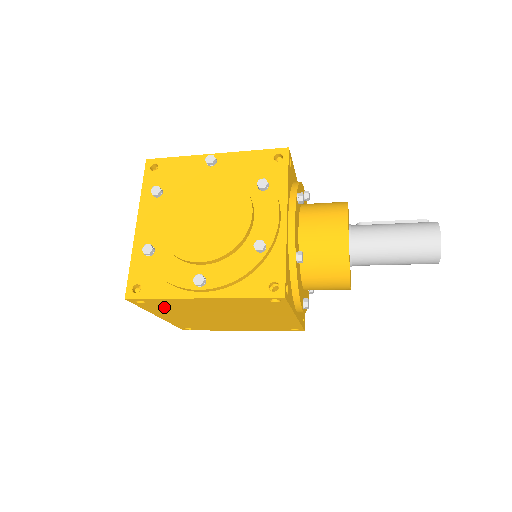
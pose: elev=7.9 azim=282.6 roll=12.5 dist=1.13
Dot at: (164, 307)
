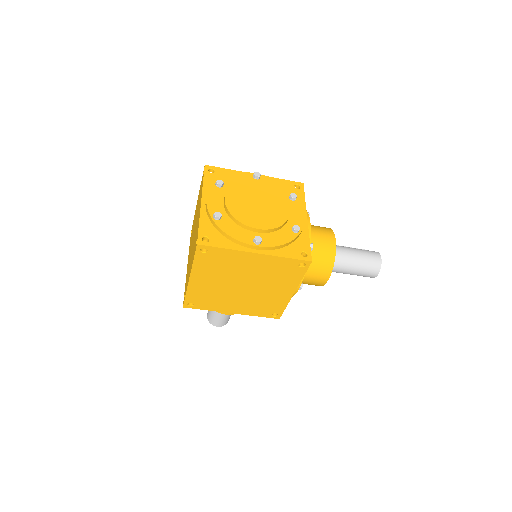
Dot at: (213, 263)
